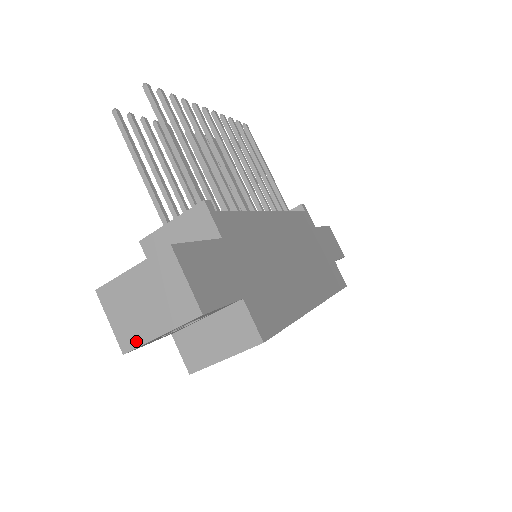
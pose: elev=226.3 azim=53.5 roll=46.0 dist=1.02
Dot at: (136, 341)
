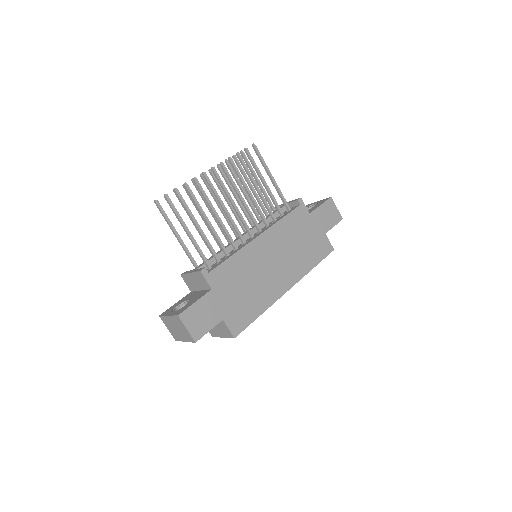
Dot at: (178, 339)
